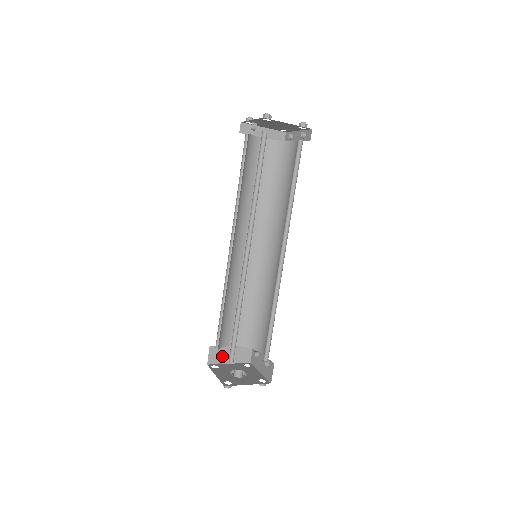
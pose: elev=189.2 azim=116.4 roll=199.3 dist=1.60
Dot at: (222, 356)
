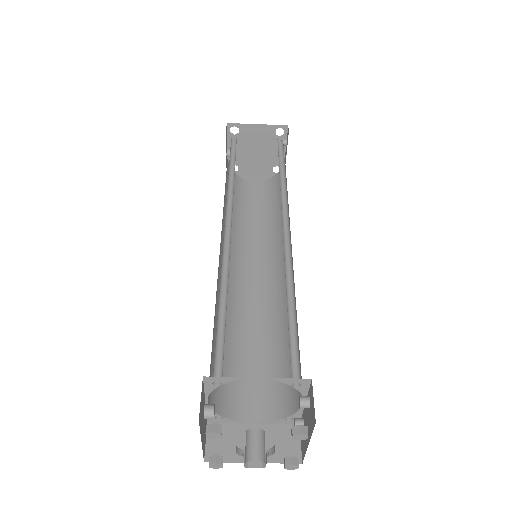
Dot at: (235, 445)
